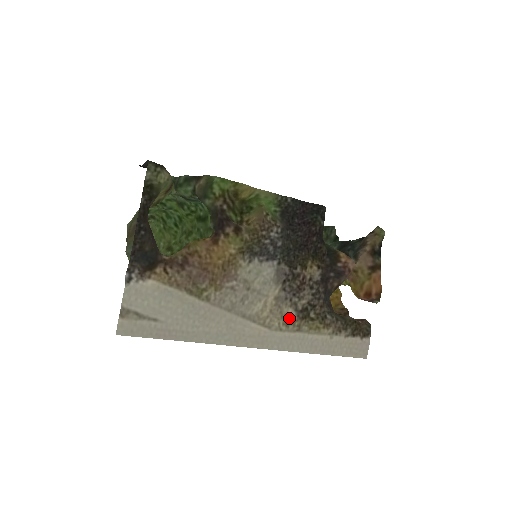
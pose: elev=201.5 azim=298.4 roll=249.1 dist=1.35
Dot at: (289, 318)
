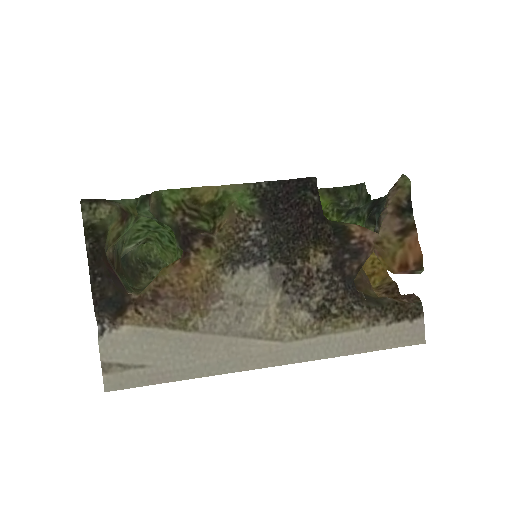
Dot at: (303, 323)
